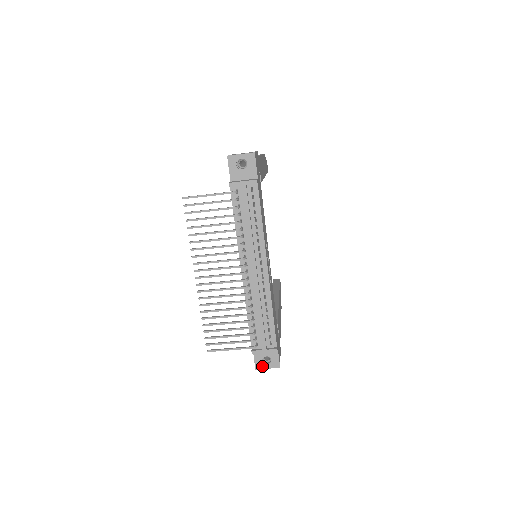
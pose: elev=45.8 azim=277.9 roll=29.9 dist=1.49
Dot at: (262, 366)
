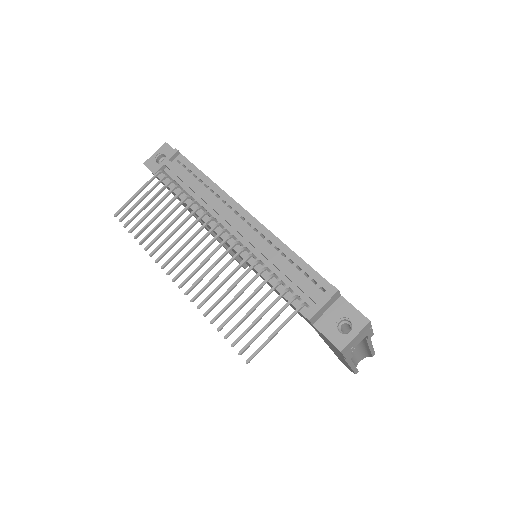
Dot at: (345, 339)
